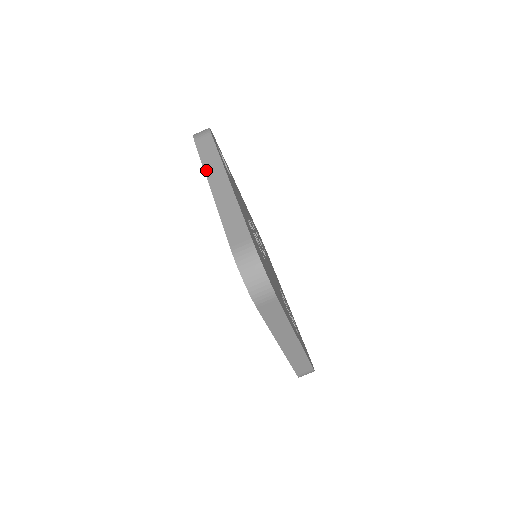
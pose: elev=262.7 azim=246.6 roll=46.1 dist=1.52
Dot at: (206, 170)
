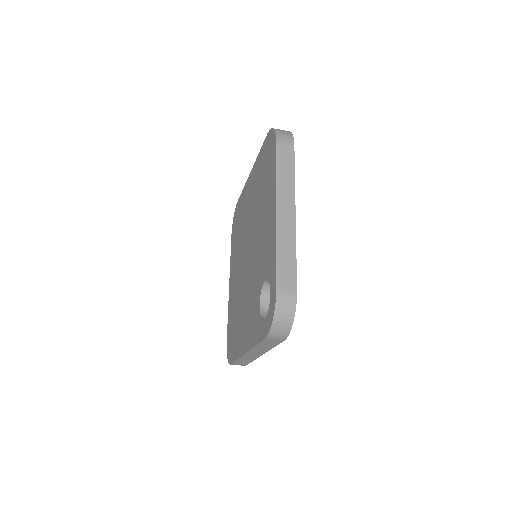
Dot at: (253, 350)
